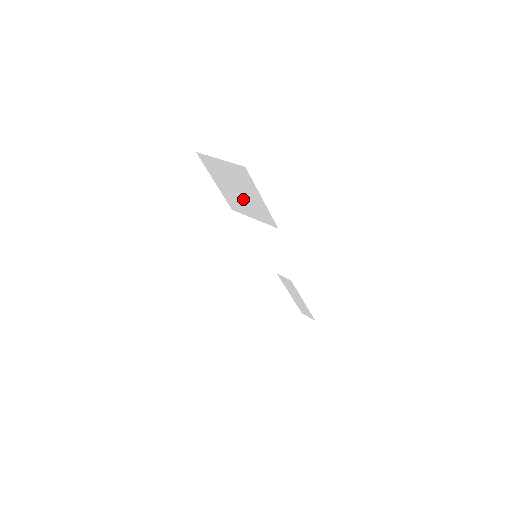
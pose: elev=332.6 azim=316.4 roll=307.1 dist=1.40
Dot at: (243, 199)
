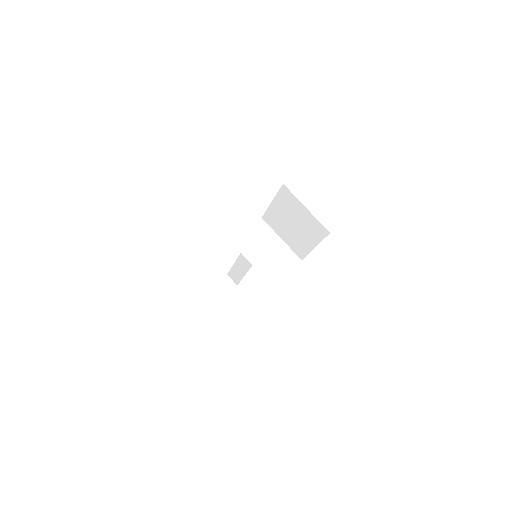
Dot at: (290, 229)
